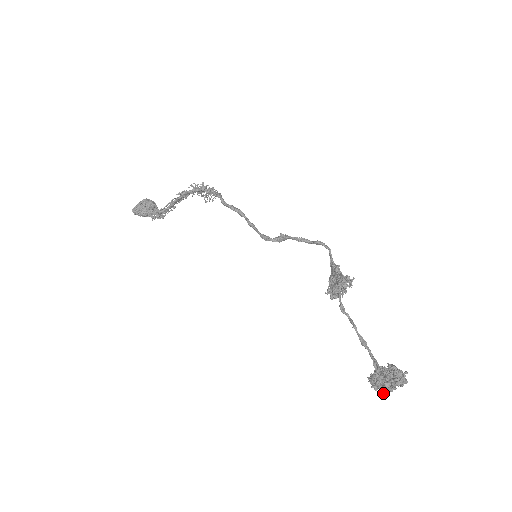
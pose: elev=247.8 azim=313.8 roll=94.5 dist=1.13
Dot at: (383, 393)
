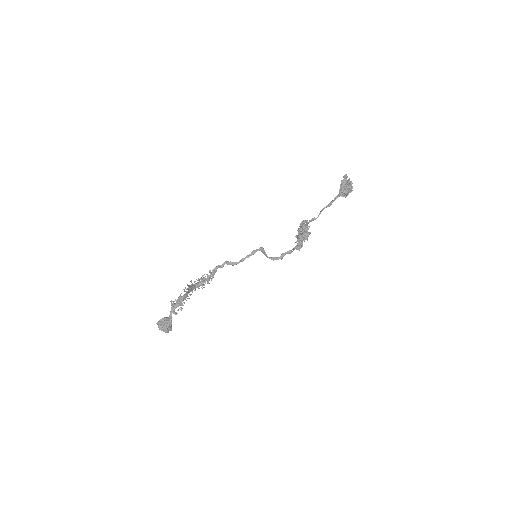
Dot at: (350, 188)
